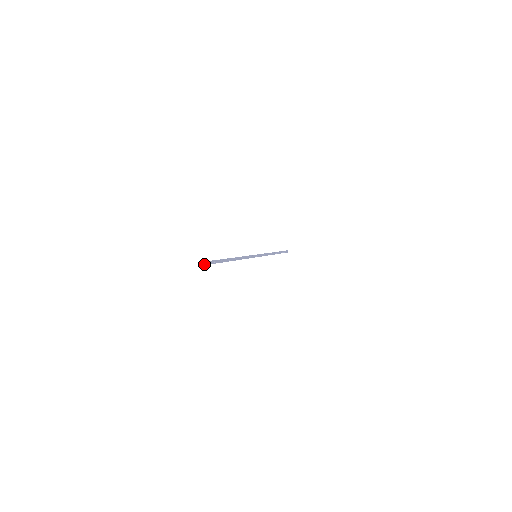
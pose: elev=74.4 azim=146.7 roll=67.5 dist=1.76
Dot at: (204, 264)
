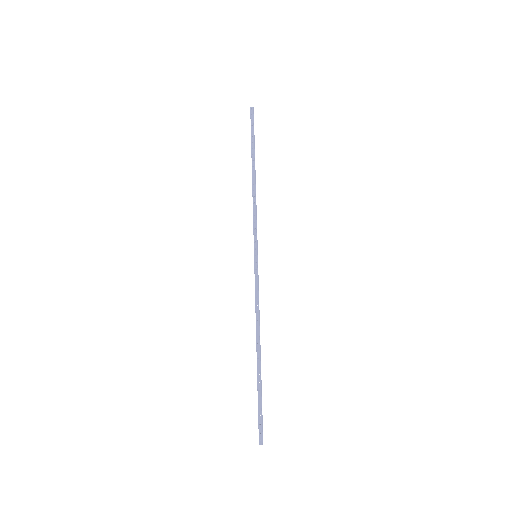
Dot at: (261, 436)
